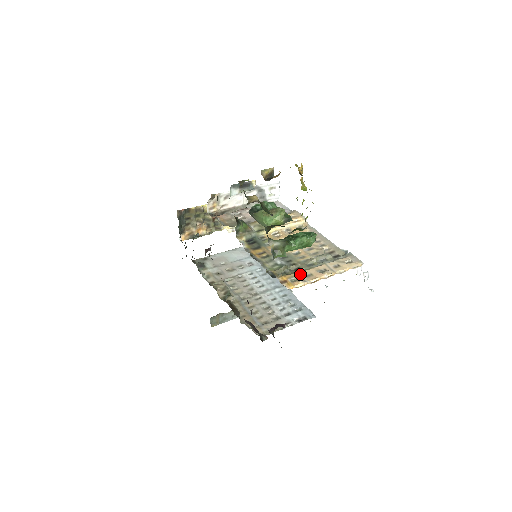
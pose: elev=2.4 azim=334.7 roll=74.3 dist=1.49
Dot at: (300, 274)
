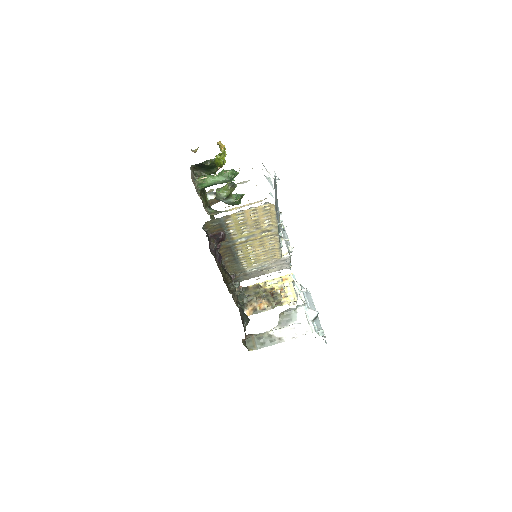
Dot at: occluded
